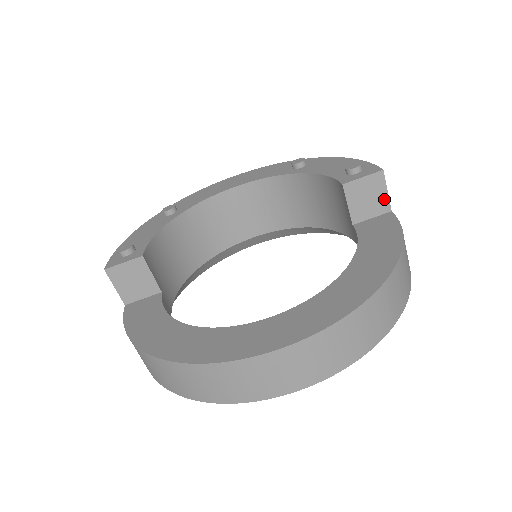
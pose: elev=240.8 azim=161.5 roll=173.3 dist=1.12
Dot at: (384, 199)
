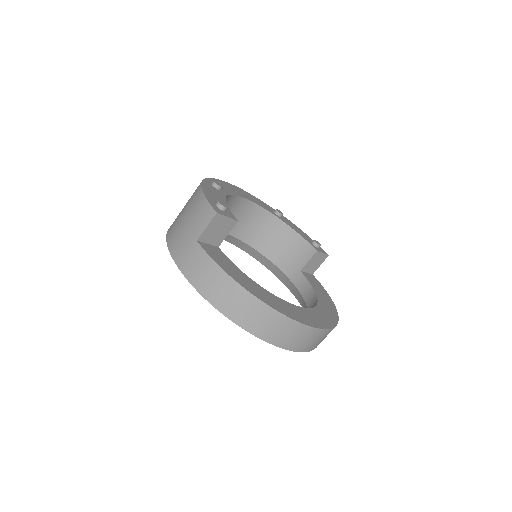
Dot at: (317, 267)
